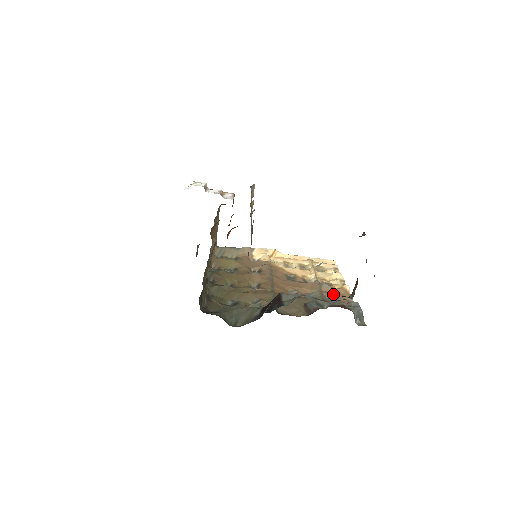
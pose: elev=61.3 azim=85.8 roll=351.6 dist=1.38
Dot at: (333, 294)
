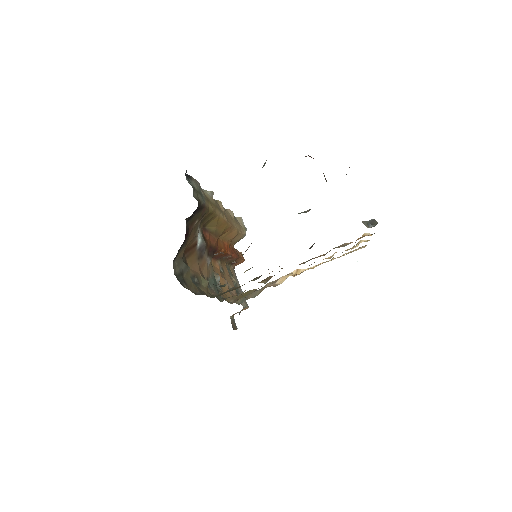
Dot at: occluded
